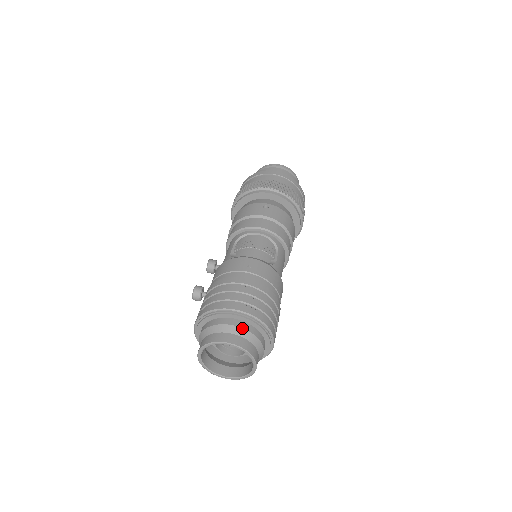
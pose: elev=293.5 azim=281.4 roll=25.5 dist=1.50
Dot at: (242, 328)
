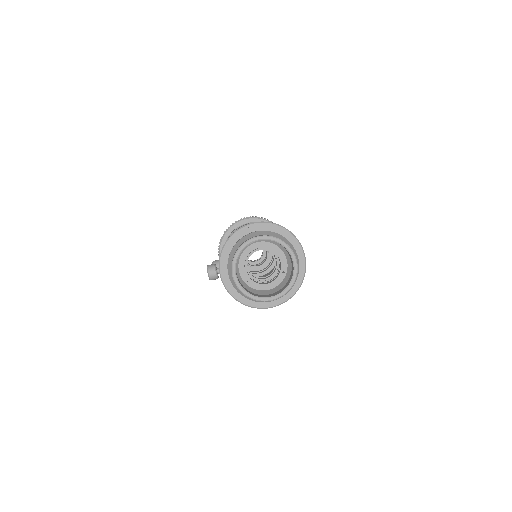
Dot at: (265, 231)
